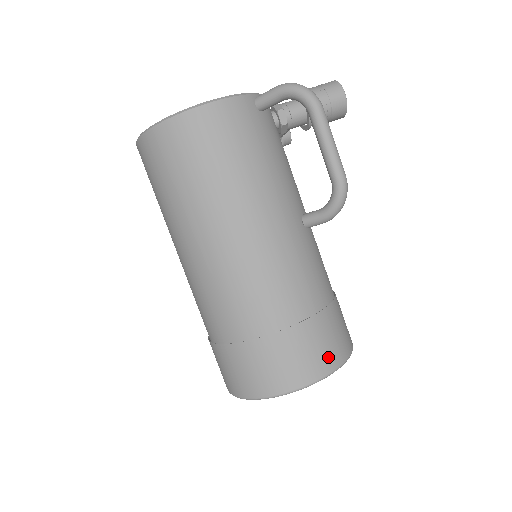
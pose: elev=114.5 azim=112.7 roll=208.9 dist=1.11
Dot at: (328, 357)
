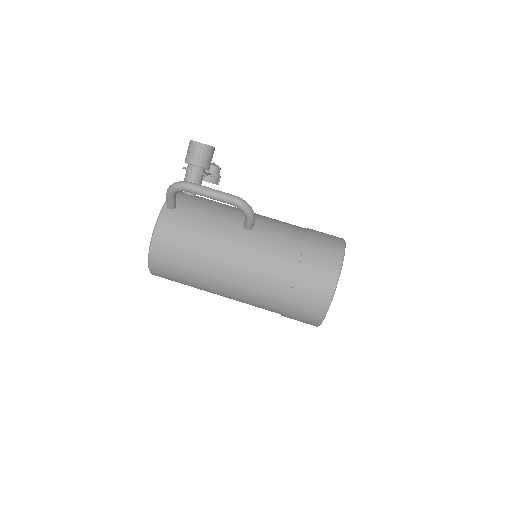
Dot at: (328, 271)
